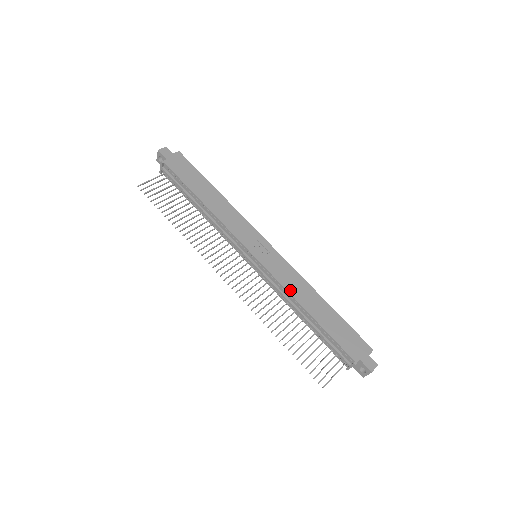
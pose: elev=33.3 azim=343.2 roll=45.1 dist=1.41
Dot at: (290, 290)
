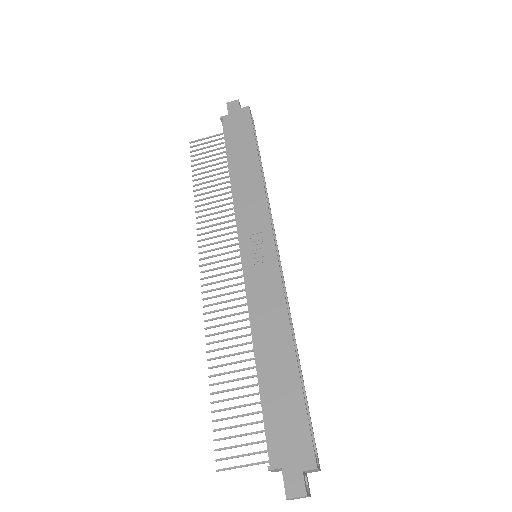
Dot at: (255, 316)
